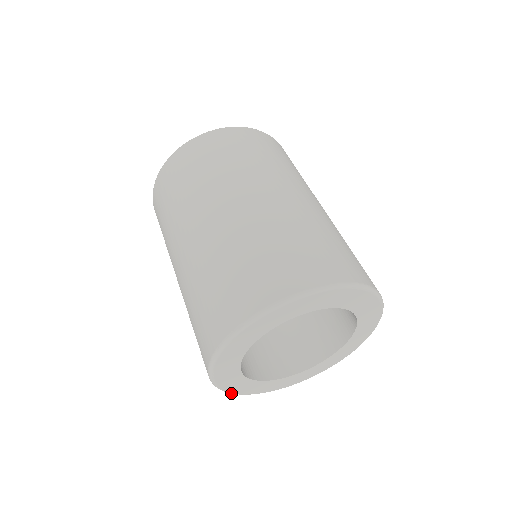
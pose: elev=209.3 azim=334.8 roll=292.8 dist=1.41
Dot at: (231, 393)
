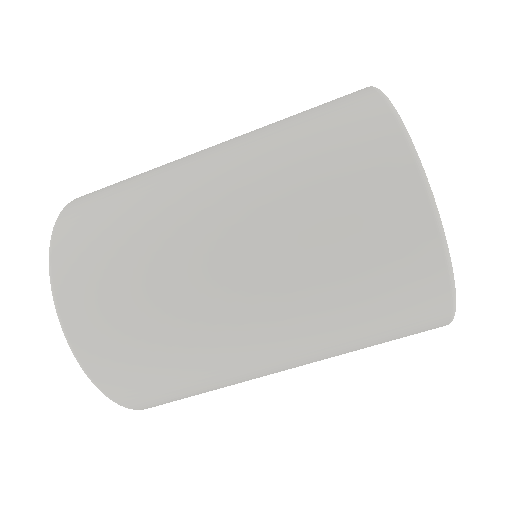
Dot at: (443, 233)
